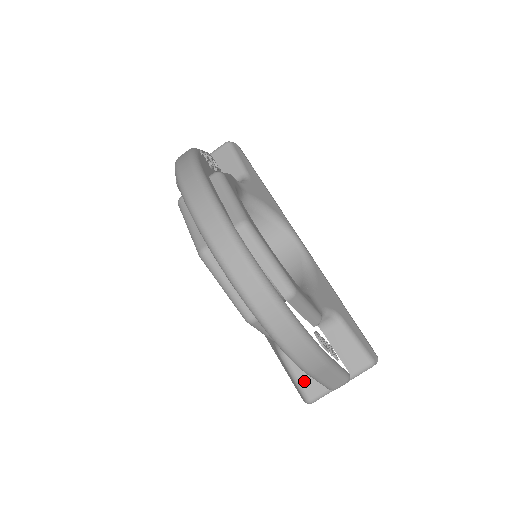
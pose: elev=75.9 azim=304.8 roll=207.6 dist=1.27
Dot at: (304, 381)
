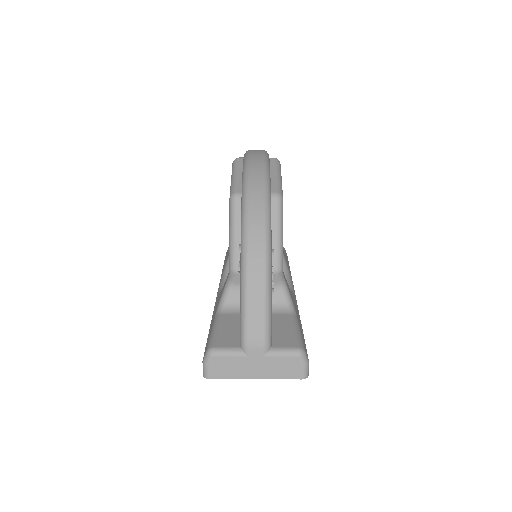
Dot at: (221, 333)
